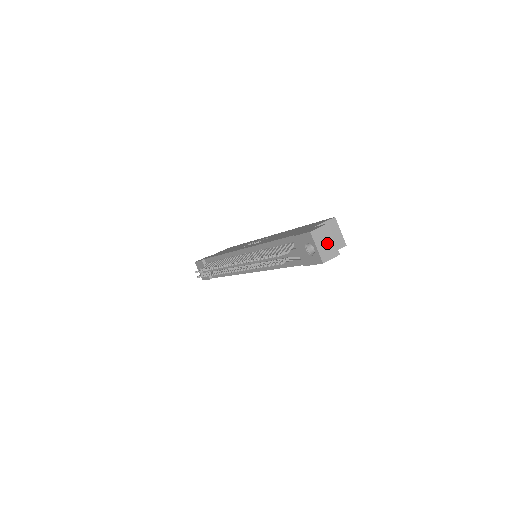
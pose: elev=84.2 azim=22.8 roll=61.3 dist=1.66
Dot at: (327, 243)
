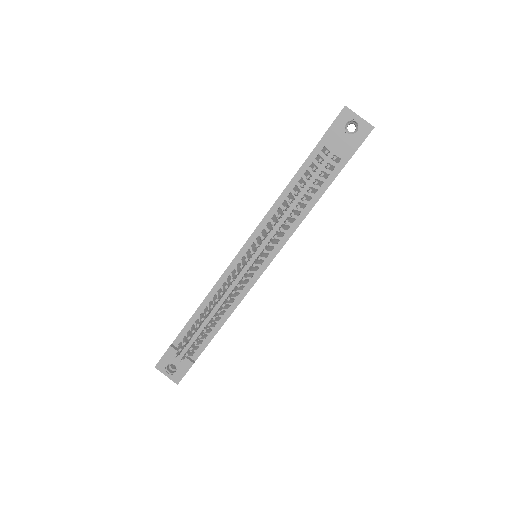
Dot at: occluded
